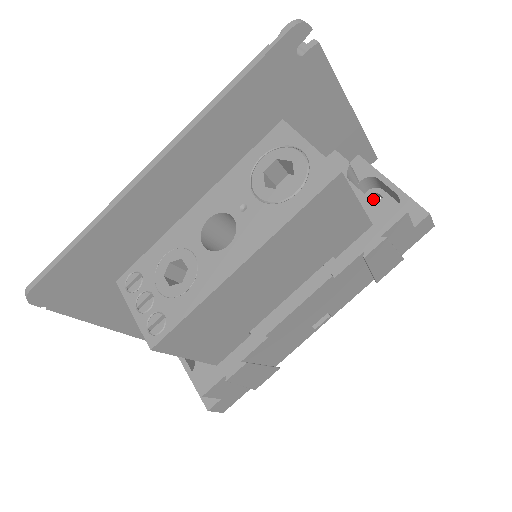
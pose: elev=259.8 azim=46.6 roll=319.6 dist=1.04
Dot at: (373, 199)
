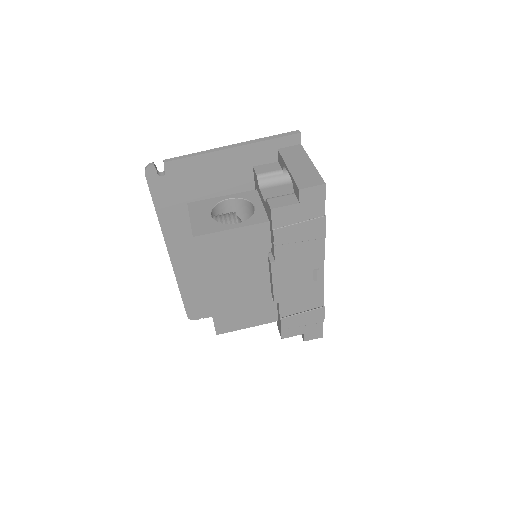
Dot at: (265, 202)
